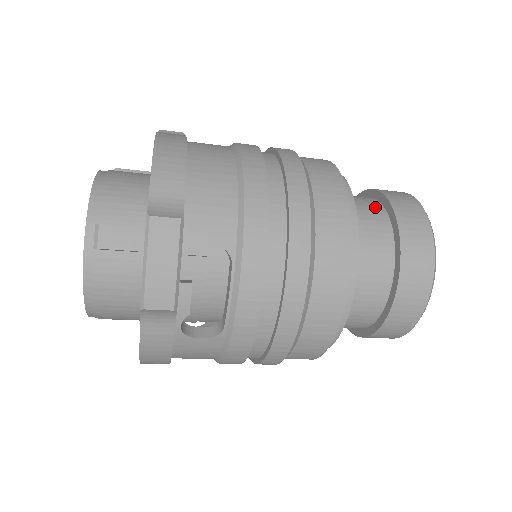
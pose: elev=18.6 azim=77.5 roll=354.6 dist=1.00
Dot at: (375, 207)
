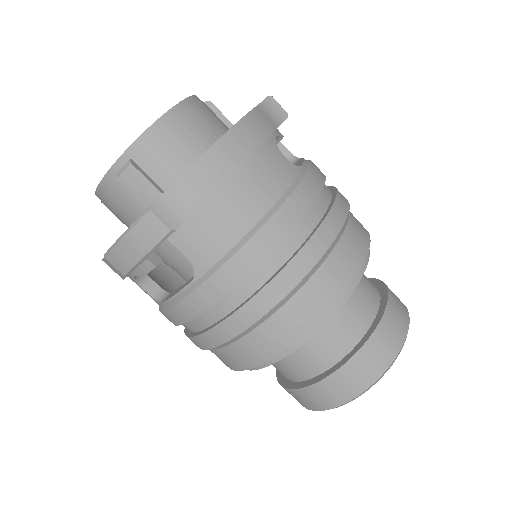
Dot at: occluded
